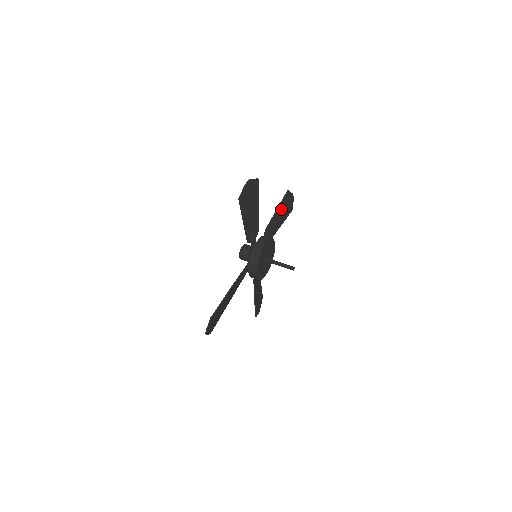
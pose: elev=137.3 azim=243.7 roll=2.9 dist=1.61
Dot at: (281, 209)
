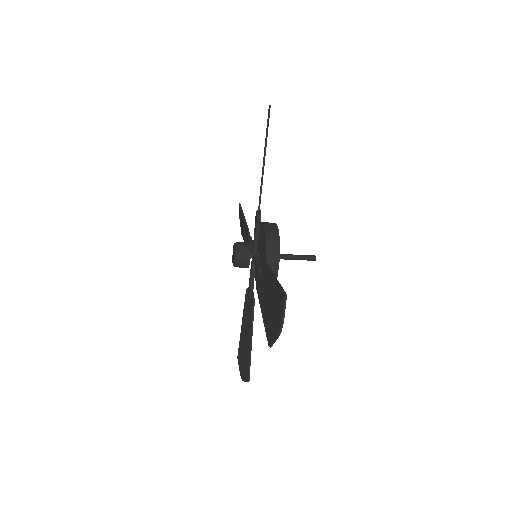
Dot at: occluded
